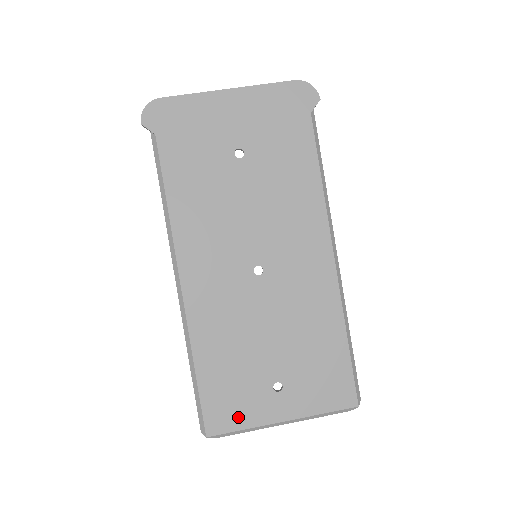
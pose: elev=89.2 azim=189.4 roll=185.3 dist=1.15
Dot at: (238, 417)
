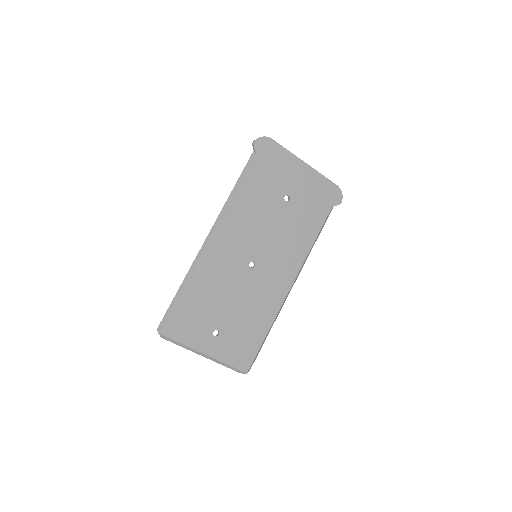
Dot at: (184, 335)
